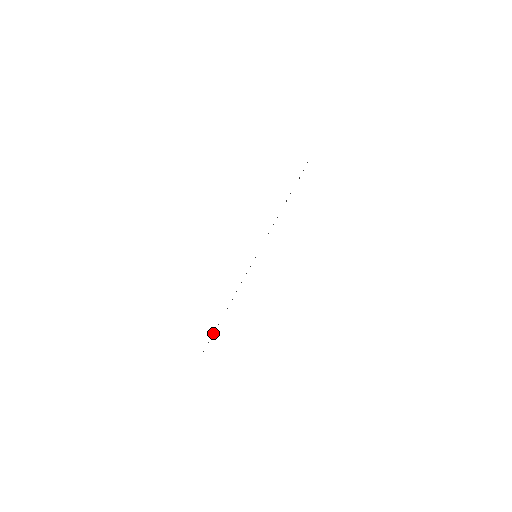
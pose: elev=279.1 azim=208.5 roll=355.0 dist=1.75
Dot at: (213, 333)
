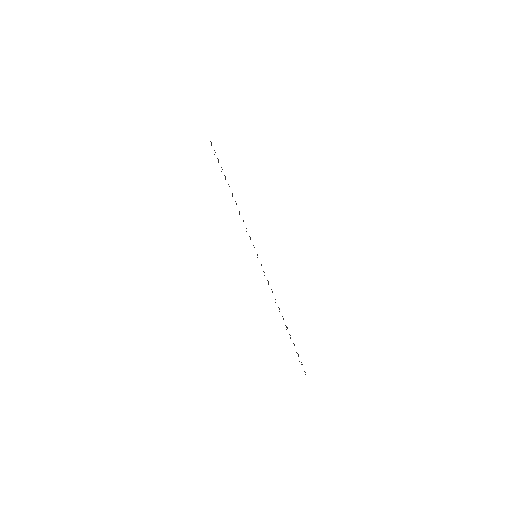
Dot at: (290, 337)
